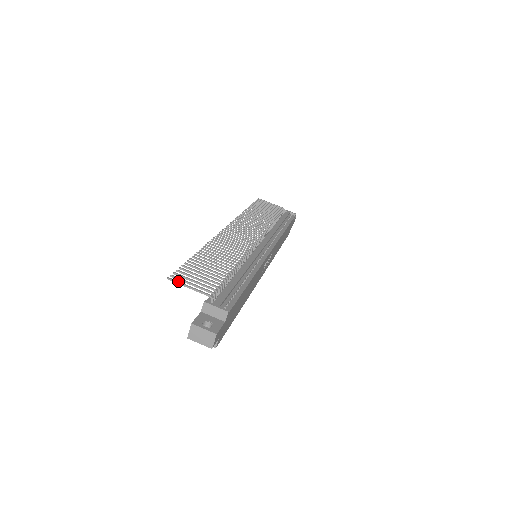
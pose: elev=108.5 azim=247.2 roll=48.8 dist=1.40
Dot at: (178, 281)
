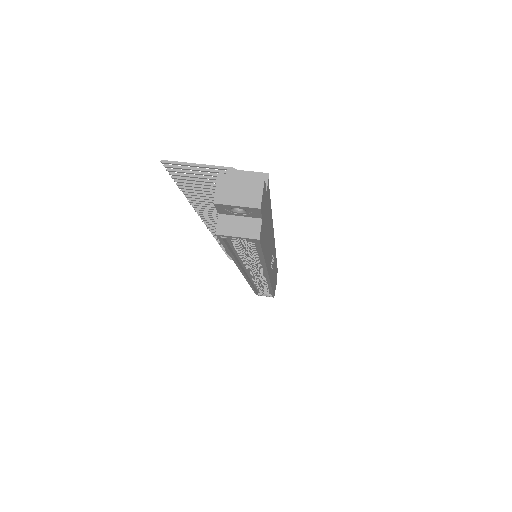
Dot at: (178, 162)
